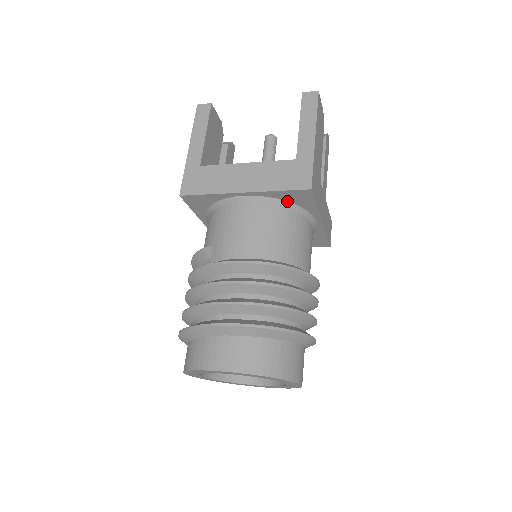
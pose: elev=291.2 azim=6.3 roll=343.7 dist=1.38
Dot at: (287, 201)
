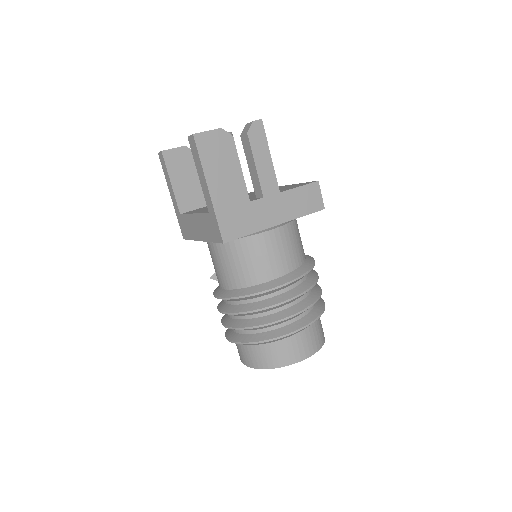
Dot at: occluded
